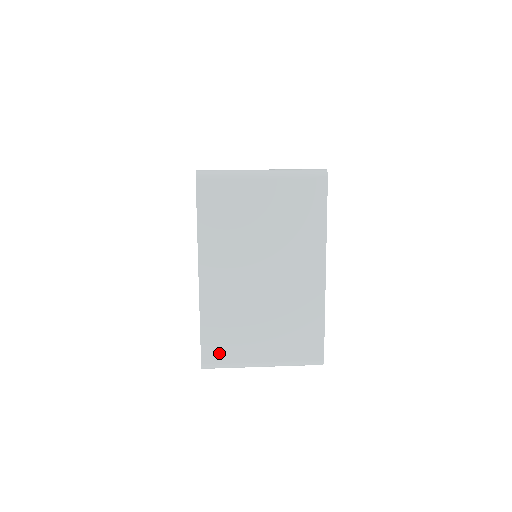
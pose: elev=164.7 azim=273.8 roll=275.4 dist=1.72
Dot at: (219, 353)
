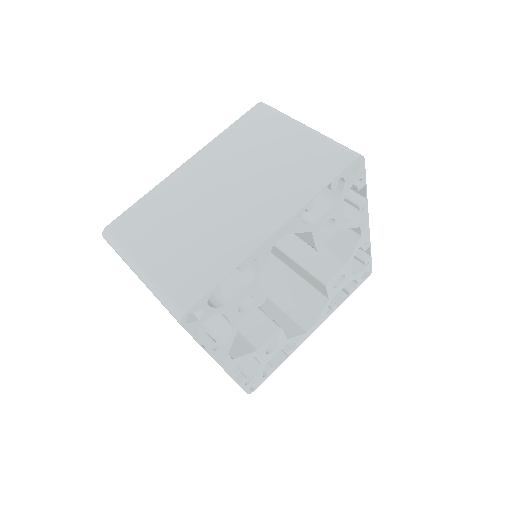
Dot at: occluded
